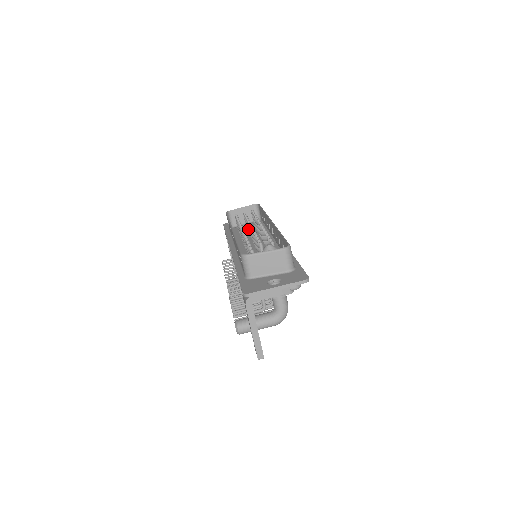
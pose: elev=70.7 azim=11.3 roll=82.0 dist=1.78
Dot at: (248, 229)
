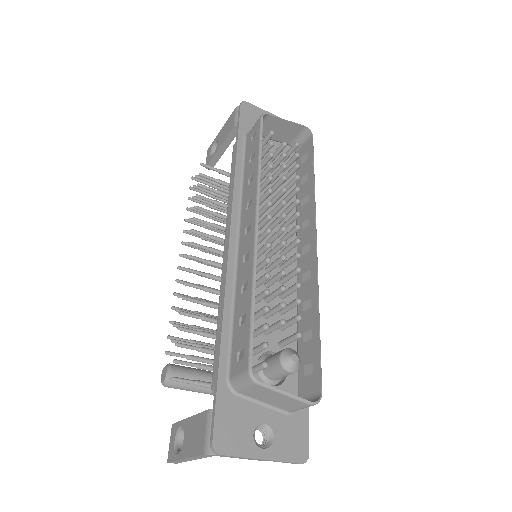
Dot at: (273, 187)
